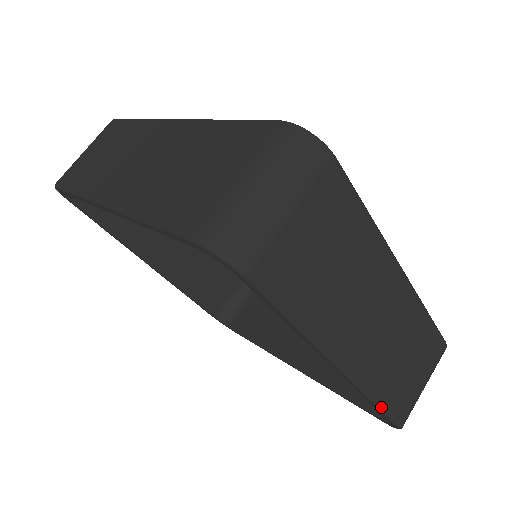
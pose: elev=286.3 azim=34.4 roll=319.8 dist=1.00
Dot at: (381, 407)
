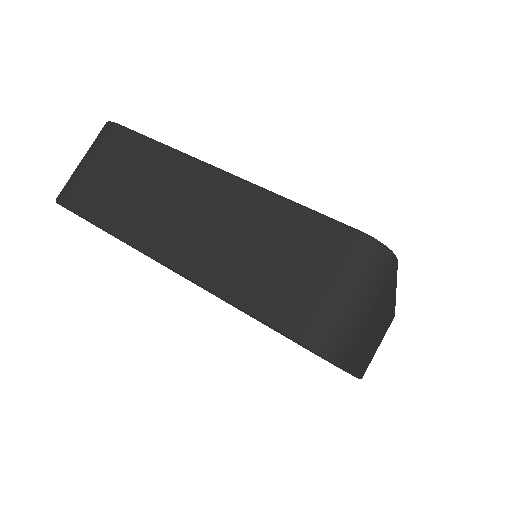
Dot at: (359, 377)
